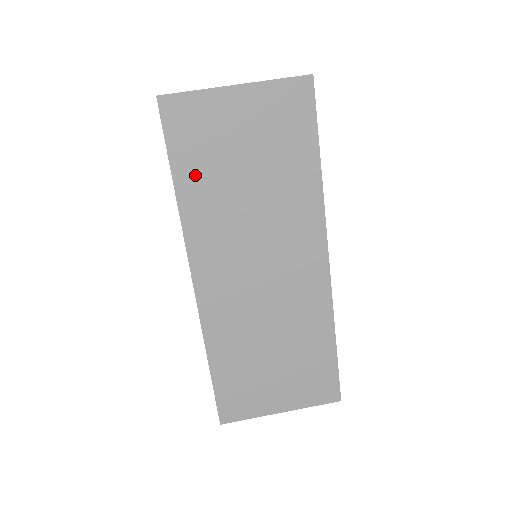
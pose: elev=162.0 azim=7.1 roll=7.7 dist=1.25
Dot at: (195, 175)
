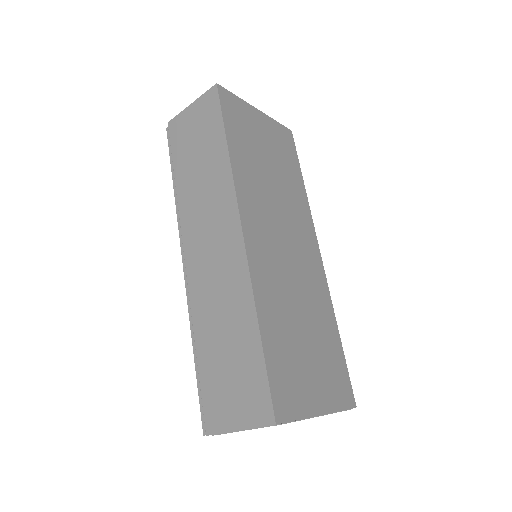
Dot at: (240, 146)
